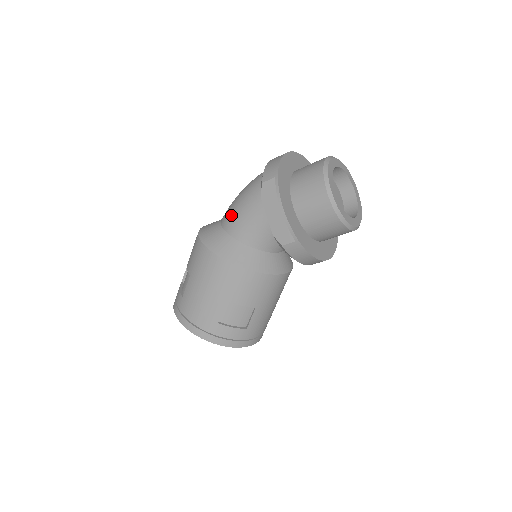
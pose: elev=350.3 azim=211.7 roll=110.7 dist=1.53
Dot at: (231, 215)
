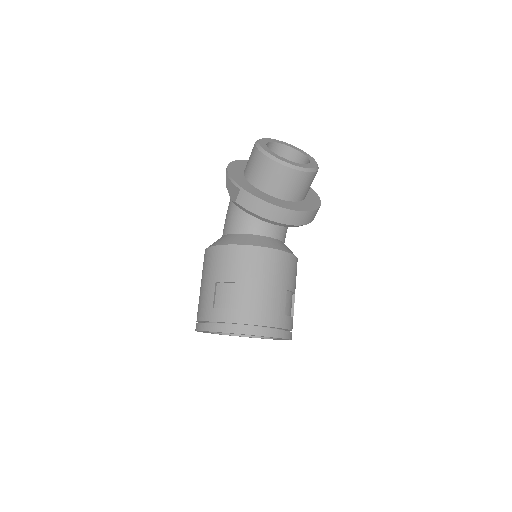
Dot at: occluded
